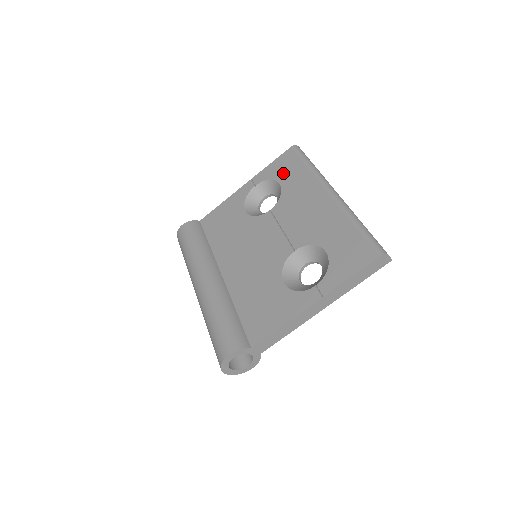
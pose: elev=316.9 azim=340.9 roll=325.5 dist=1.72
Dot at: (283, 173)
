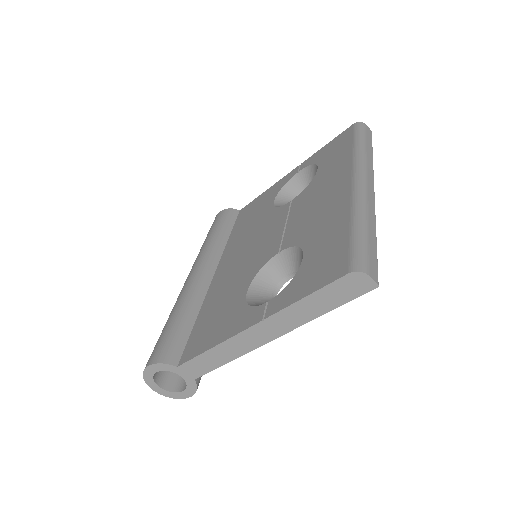
Dot at: (328, 156)
